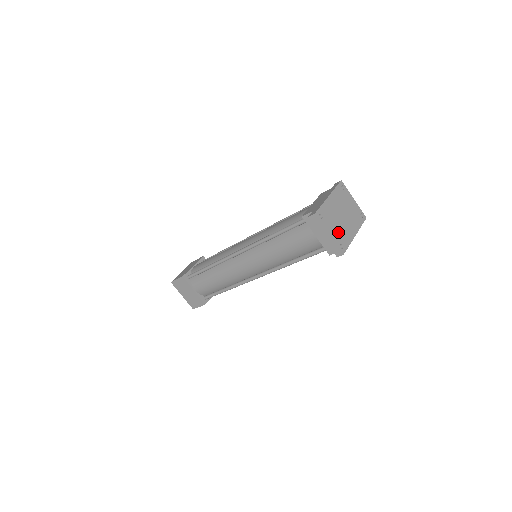
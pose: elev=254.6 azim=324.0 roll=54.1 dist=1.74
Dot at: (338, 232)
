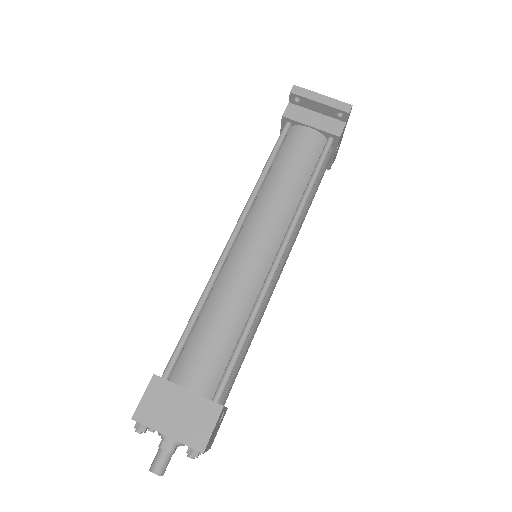
Dot at: occluded
